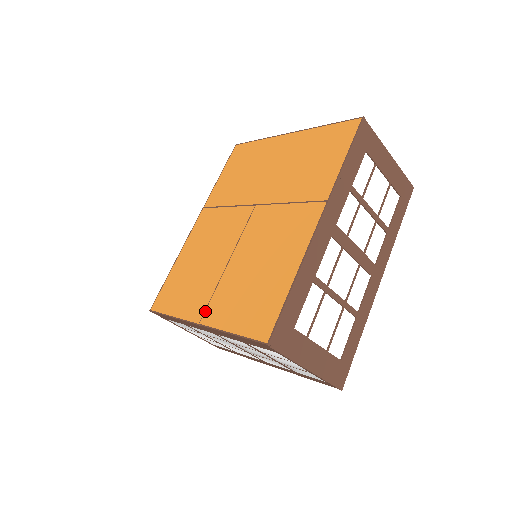
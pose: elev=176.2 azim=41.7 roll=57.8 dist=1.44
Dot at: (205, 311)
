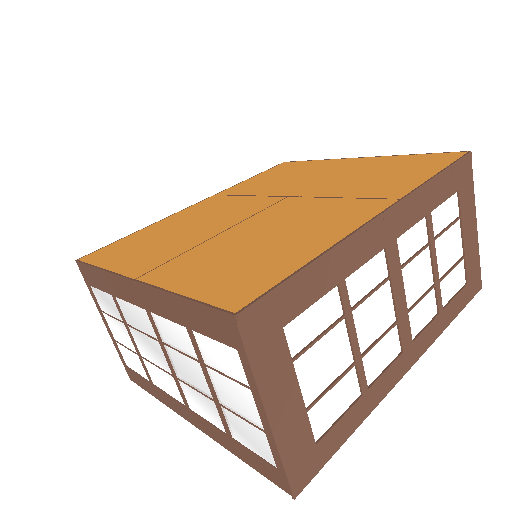
Dot at: (154, 268)
